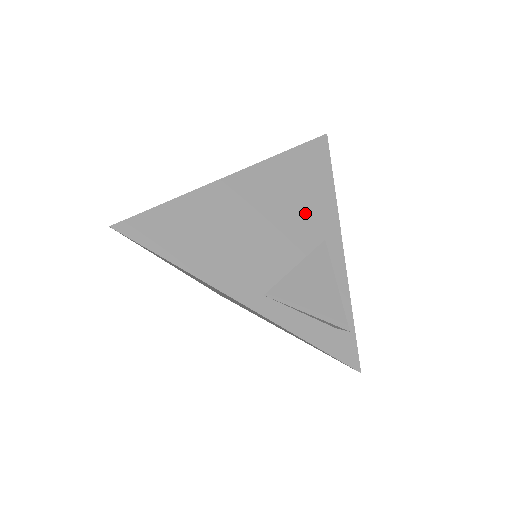
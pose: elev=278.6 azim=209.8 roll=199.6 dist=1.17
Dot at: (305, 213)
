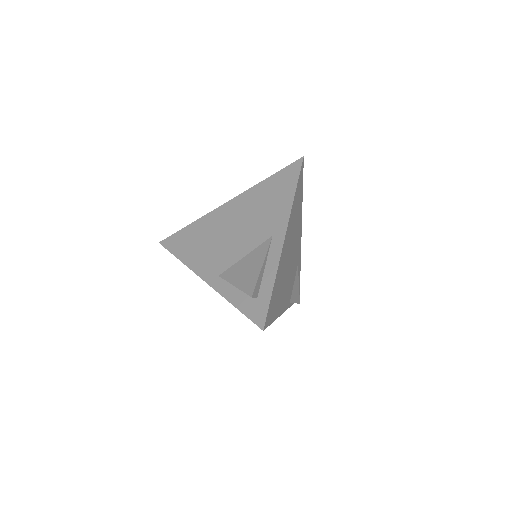
Dot at: (265, 219)
